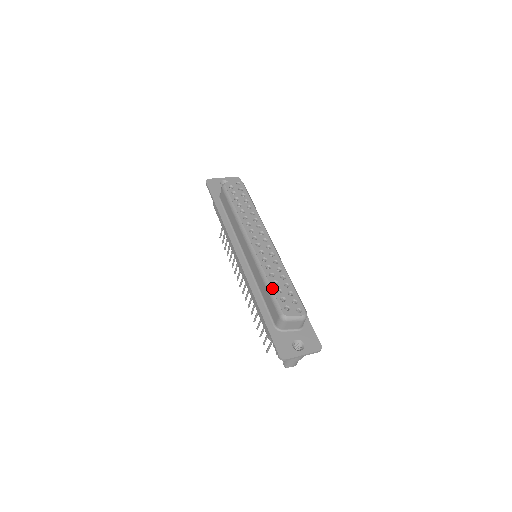
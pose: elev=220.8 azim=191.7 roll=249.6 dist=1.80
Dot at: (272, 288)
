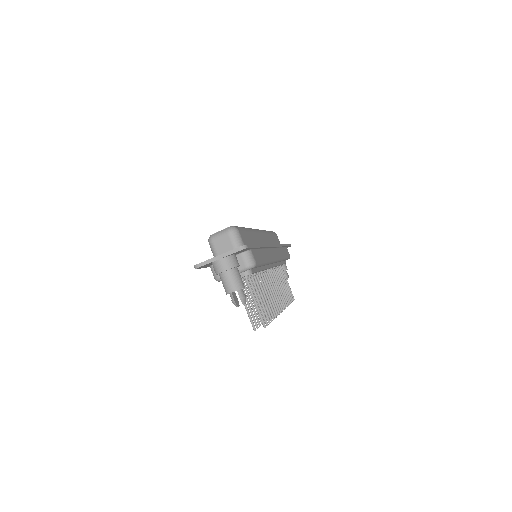
Dot at: occluded
